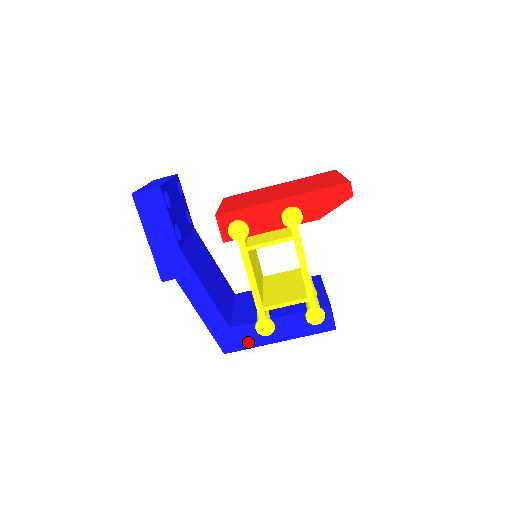
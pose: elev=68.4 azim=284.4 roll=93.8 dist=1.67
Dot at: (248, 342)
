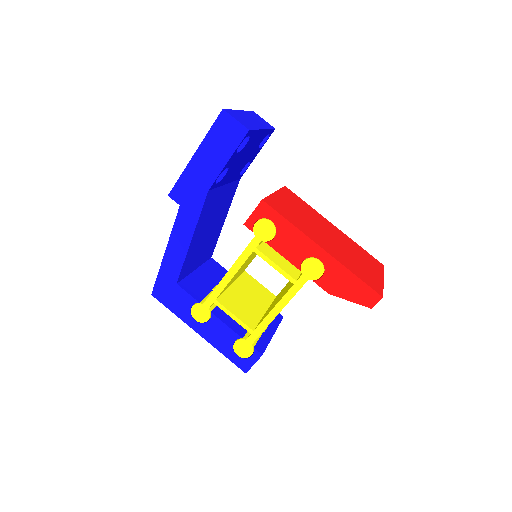
Dot at: (177, 307)
